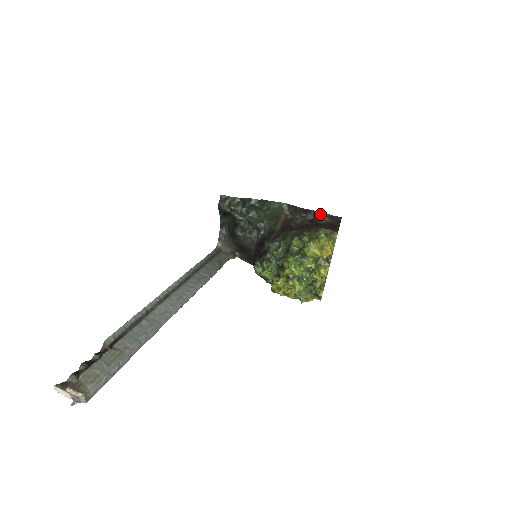
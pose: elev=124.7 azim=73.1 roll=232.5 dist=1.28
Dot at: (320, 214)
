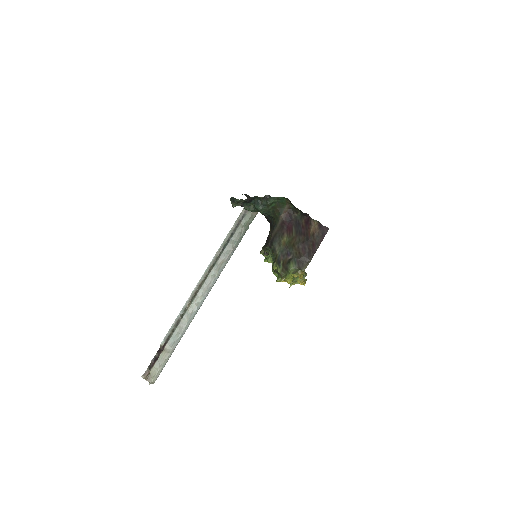
Dot at: (312, 219)
